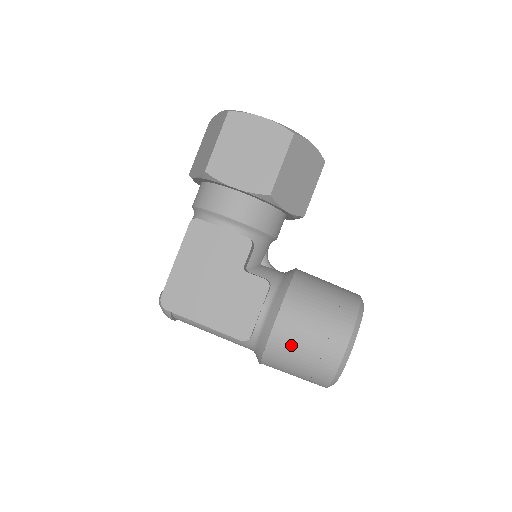
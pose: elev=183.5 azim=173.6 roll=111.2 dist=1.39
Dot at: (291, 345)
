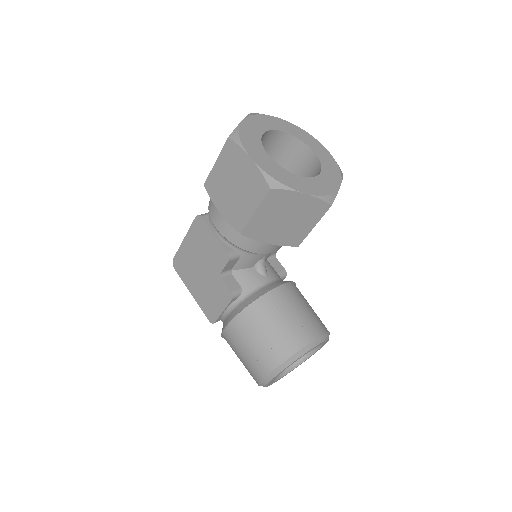
Dot at: (234, 348)
